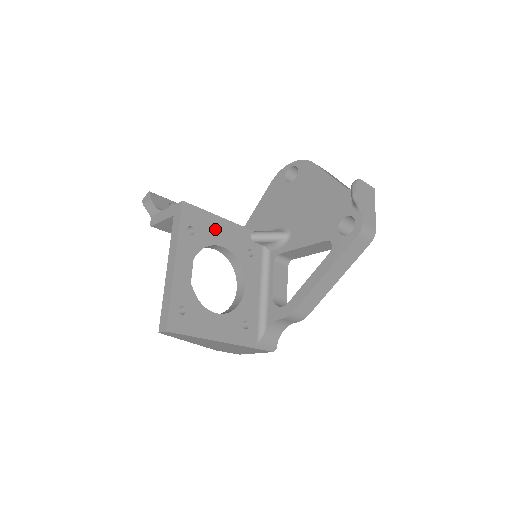
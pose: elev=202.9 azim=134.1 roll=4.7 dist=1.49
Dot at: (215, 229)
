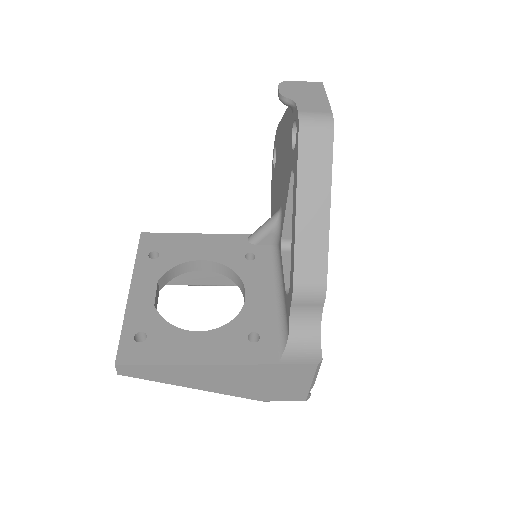
Dot at: (190, 246)
